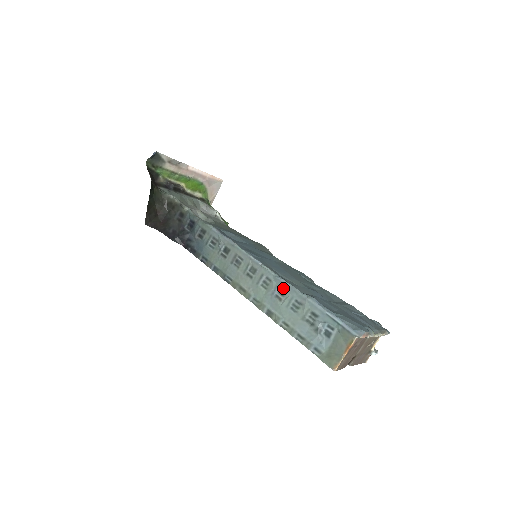
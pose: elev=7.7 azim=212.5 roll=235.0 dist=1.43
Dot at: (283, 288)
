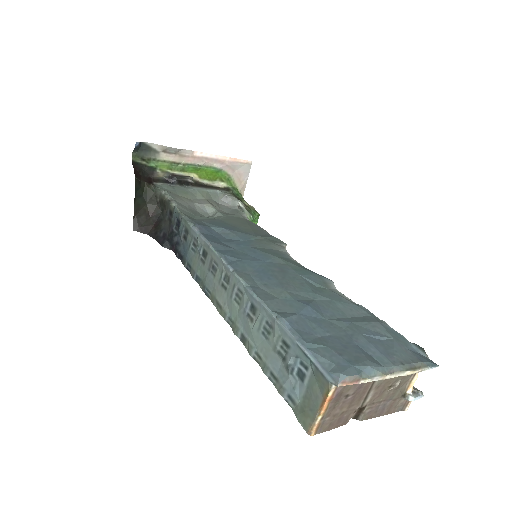
Dot at: (253, 304)
